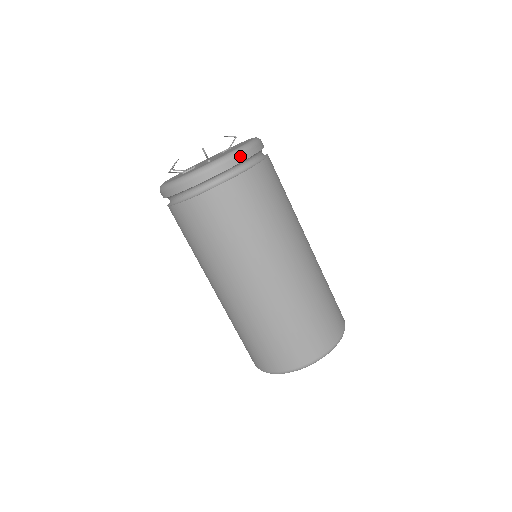
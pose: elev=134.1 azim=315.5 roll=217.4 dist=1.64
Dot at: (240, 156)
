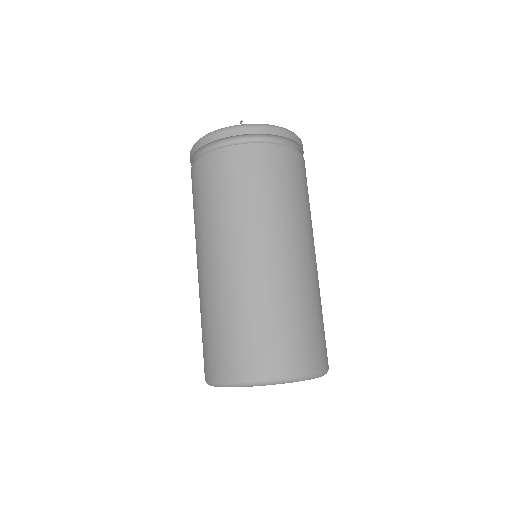
Dot at: (271, 129)
